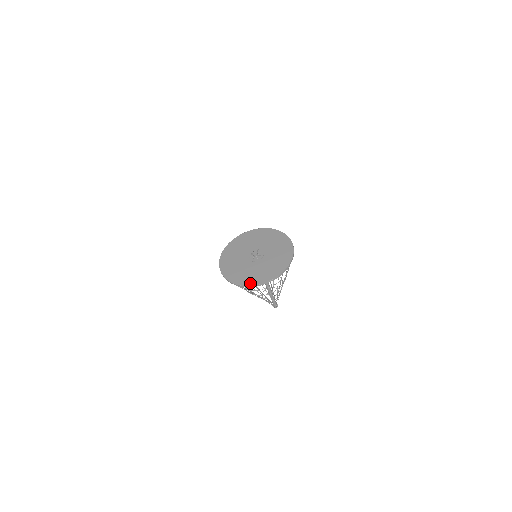
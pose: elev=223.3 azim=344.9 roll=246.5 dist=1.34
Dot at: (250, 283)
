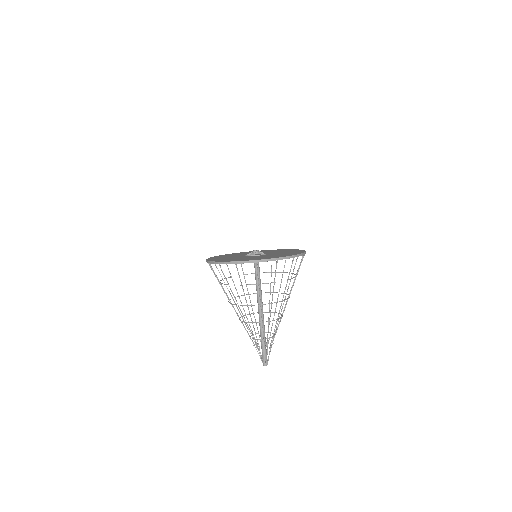
Dot at: (231, 260)
